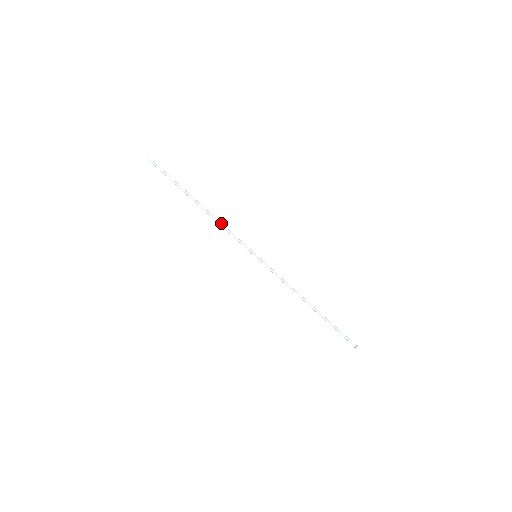
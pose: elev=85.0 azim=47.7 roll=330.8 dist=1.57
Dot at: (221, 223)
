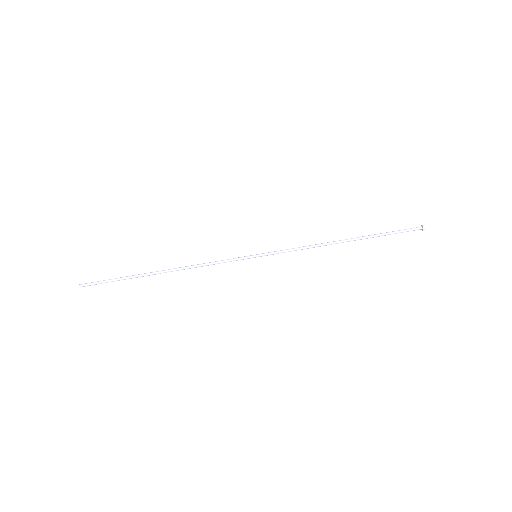
Dot at: (197, 265)
